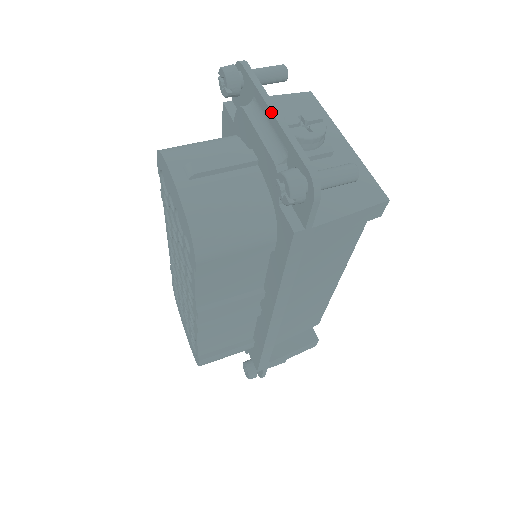
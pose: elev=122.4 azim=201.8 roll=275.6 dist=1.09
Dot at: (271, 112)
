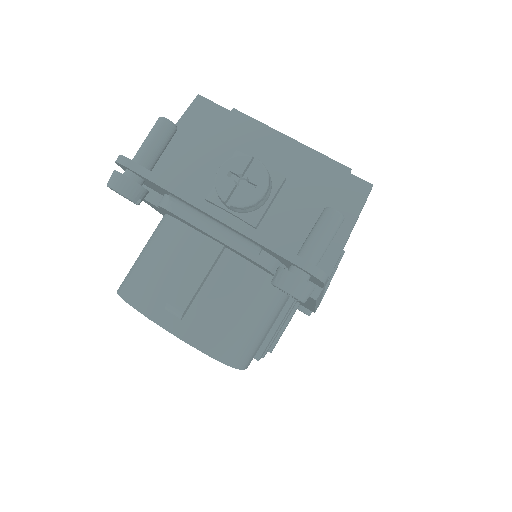
Dot at: (209, 215)
